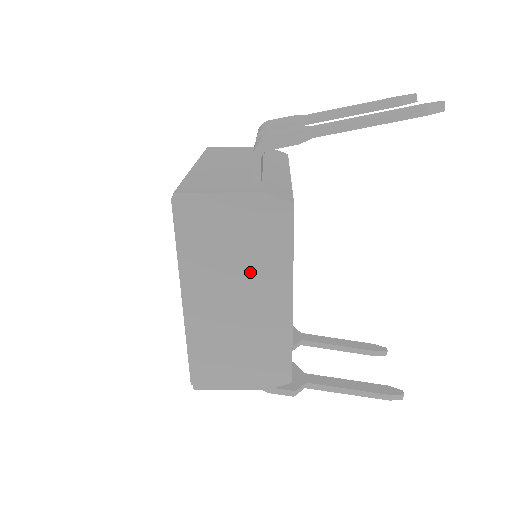
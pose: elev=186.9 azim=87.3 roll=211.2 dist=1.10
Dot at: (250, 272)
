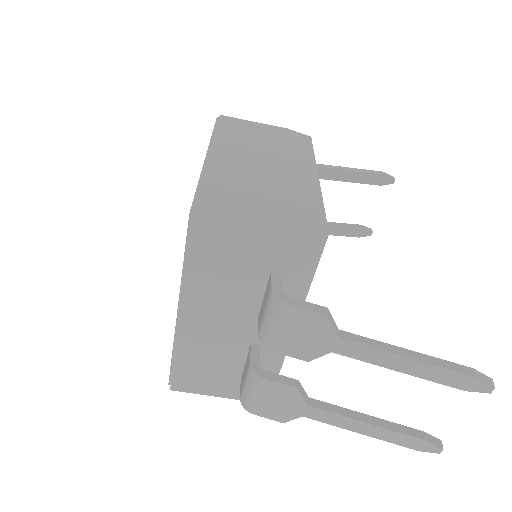
Dot at: (277, 154)
